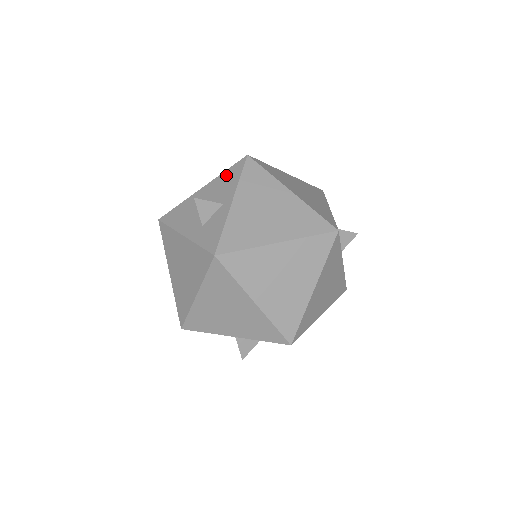
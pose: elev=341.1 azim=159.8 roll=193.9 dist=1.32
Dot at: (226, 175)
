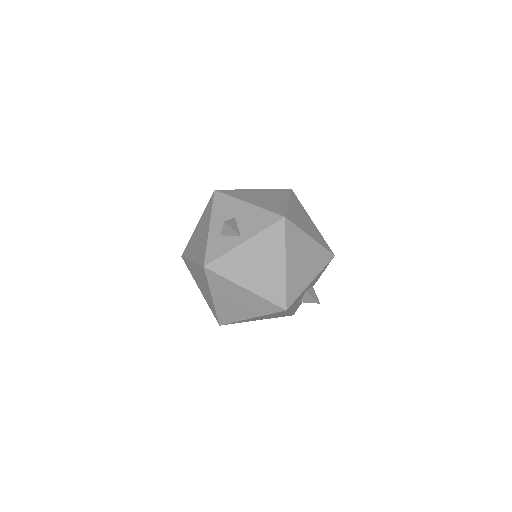
Dot at: (263, 215)
